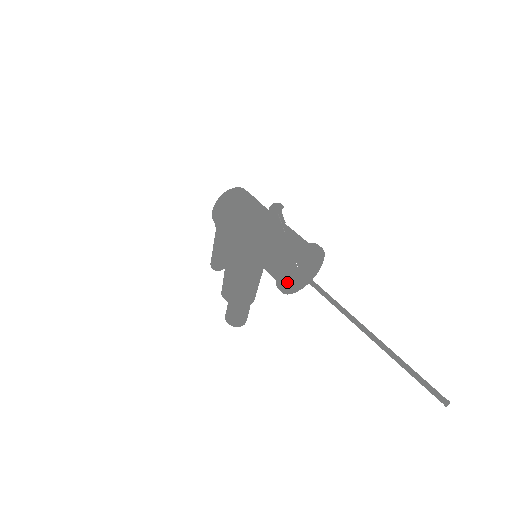
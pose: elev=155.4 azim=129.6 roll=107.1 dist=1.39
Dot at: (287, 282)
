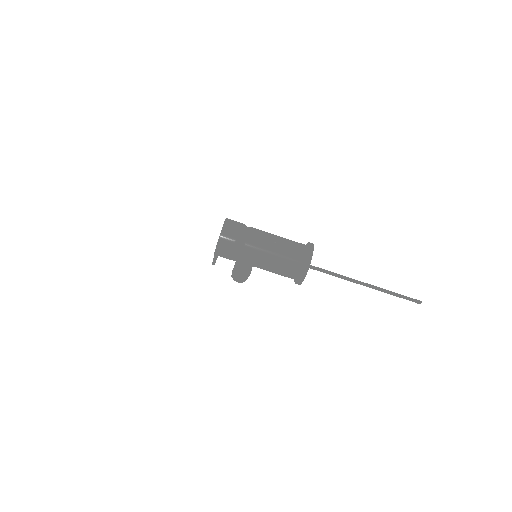
Dot at: occluded
